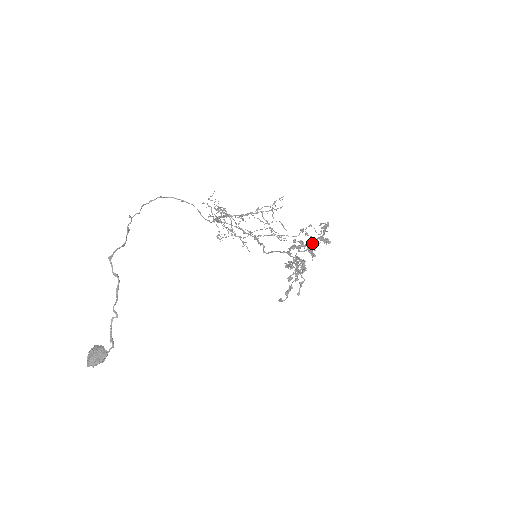
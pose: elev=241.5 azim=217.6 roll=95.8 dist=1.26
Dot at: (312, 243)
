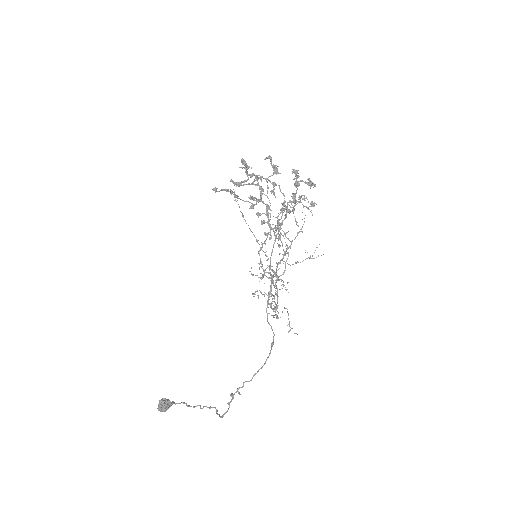
Dot at: occluded
